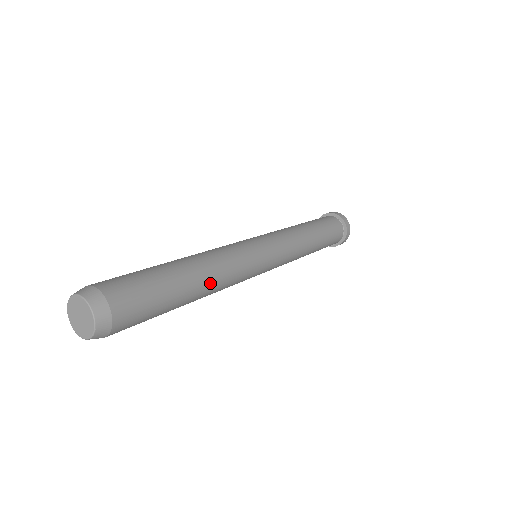
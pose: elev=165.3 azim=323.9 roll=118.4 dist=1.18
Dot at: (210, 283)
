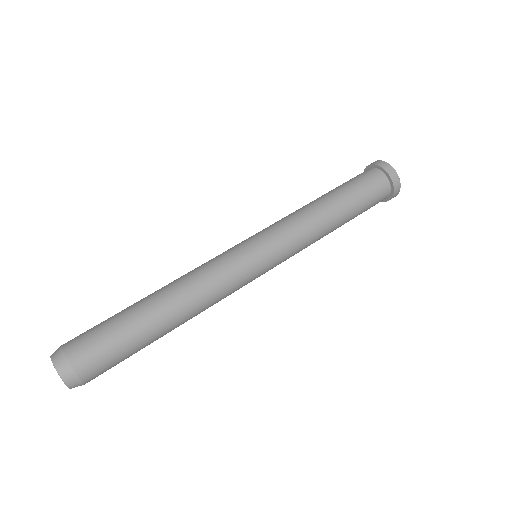
Dot at: occluded
